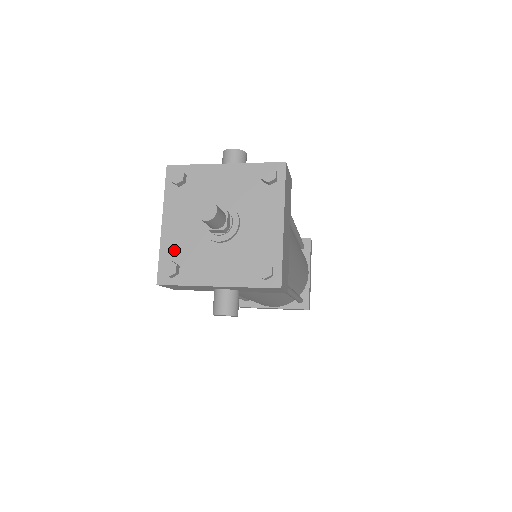
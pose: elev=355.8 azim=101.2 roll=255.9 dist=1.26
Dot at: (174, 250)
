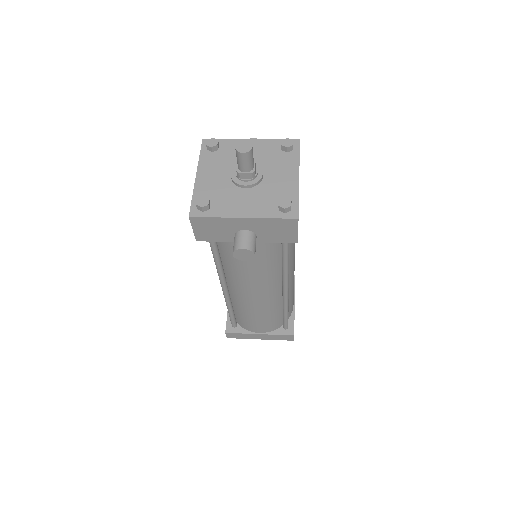
Dot at: (206, 193)
